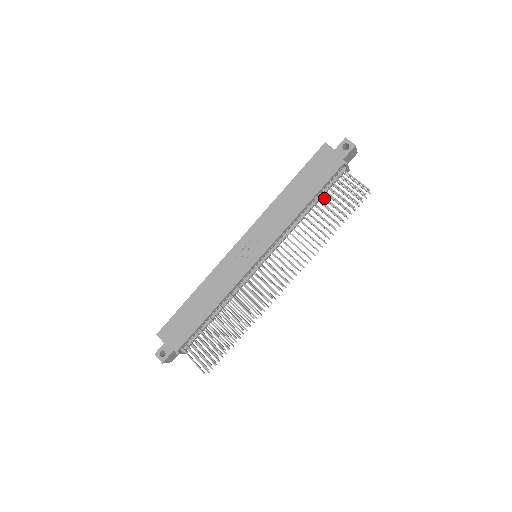
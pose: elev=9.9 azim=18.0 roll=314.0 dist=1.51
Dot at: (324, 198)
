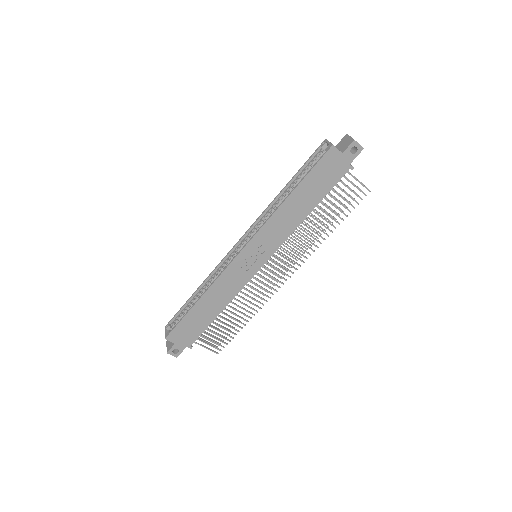
Dot at: (327, 201)
